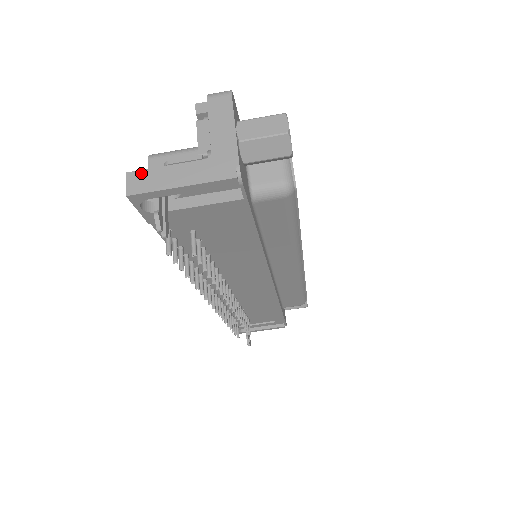
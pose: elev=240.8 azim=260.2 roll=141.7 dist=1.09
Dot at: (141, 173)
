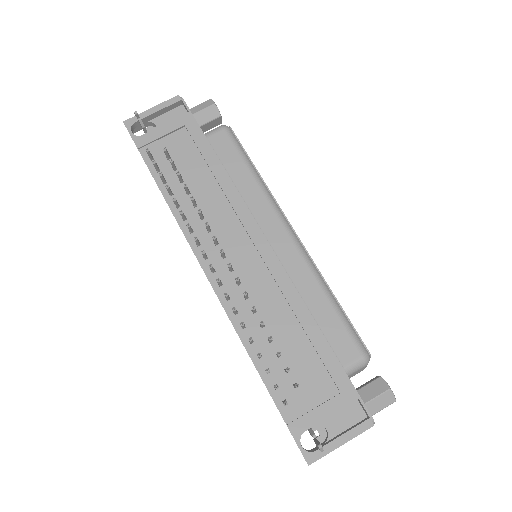
Dot at: occluded
